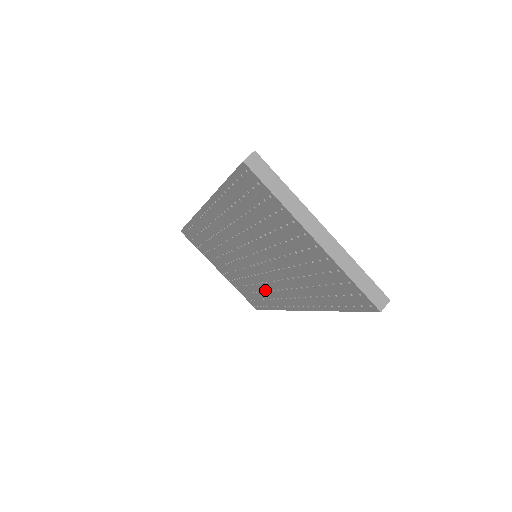
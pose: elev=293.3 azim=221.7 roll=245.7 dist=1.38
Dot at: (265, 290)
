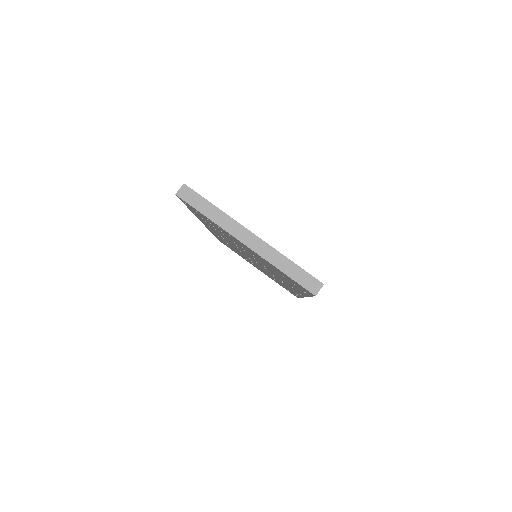
Dot at: occluded
